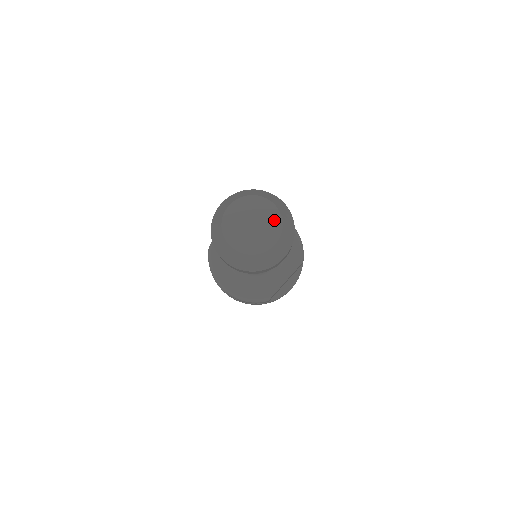
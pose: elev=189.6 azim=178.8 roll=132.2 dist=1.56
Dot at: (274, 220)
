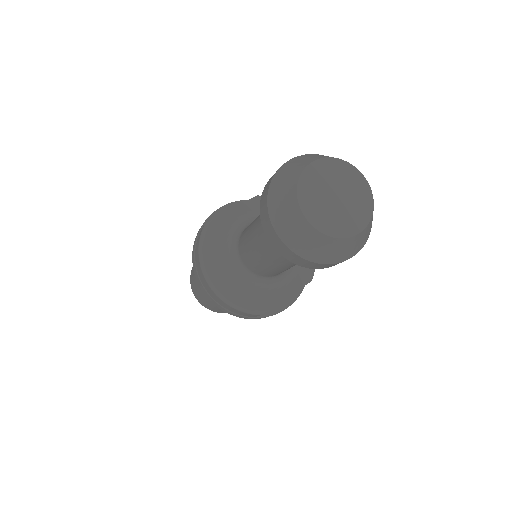
Dot at: (364, 202)
